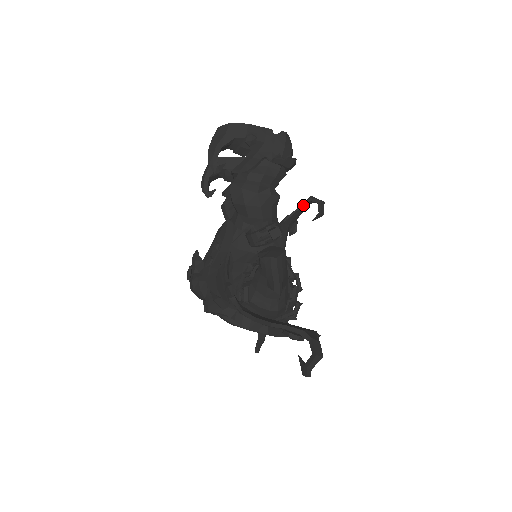
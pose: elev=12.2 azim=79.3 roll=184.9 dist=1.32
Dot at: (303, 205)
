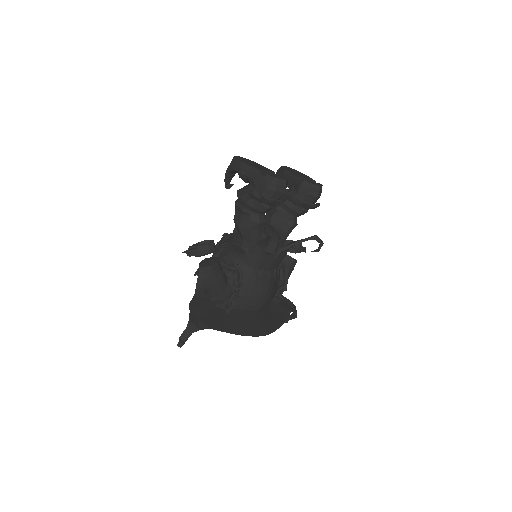
Dot at: (267, 238)
